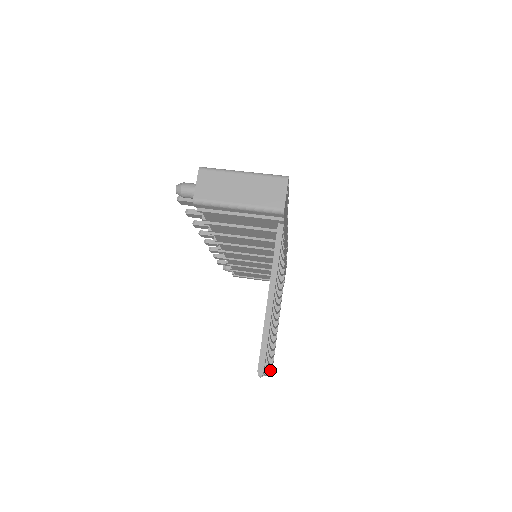
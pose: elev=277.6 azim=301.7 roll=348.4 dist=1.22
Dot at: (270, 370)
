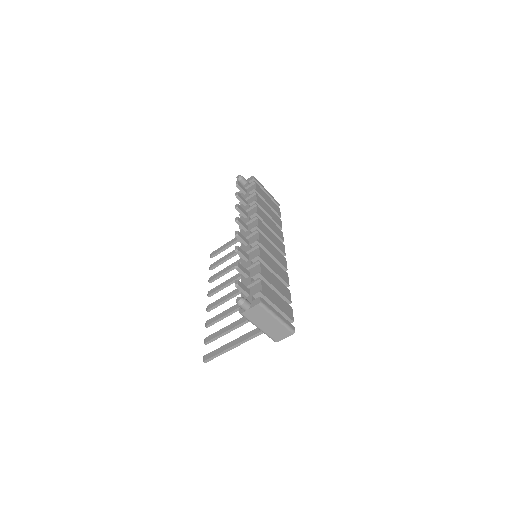
Dot at: occluded
